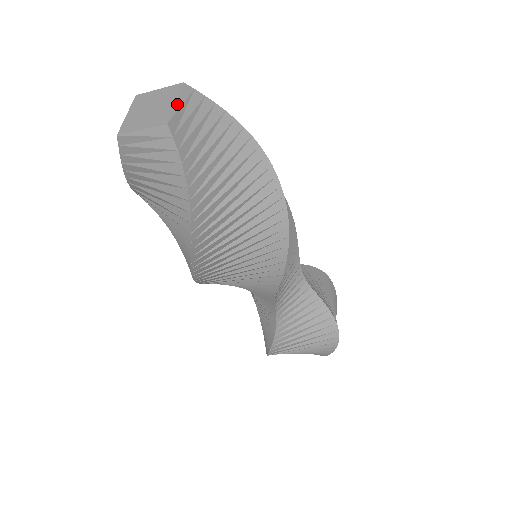
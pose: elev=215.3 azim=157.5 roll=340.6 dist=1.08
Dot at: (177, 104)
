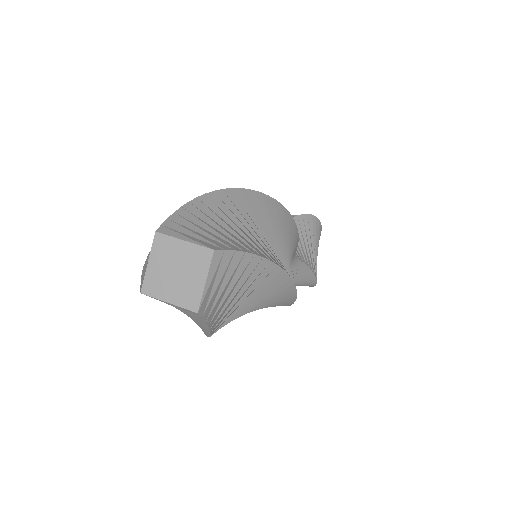
Dot at: (207, 283)
